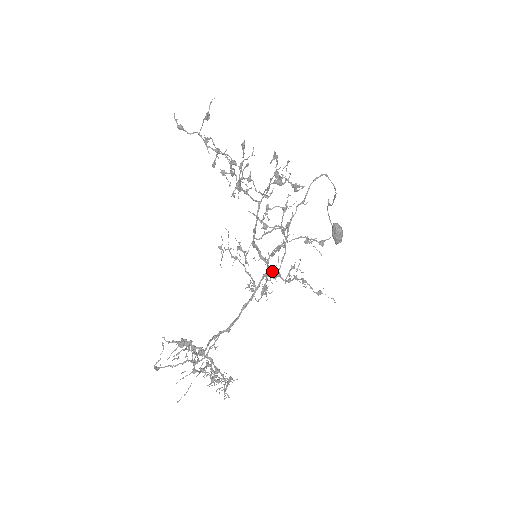
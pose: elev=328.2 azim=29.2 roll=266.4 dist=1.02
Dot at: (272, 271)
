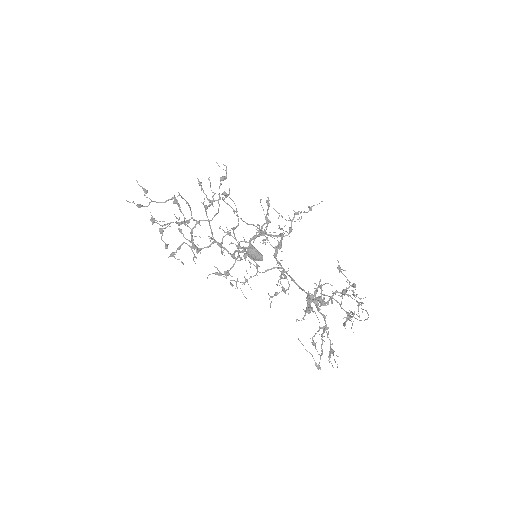
Dot at: (278, 235)
